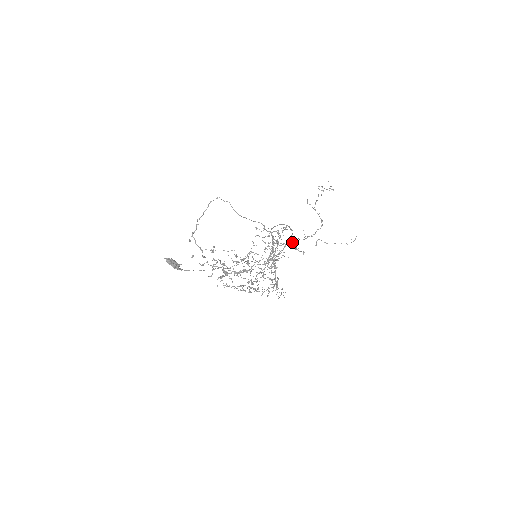
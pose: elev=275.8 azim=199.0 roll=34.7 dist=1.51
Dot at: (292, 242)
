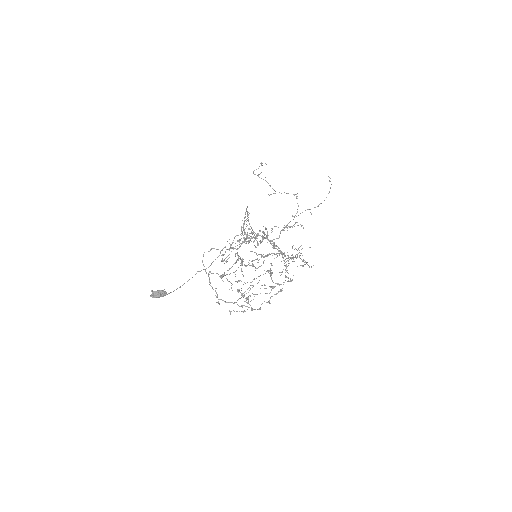
Dot at: occluded
